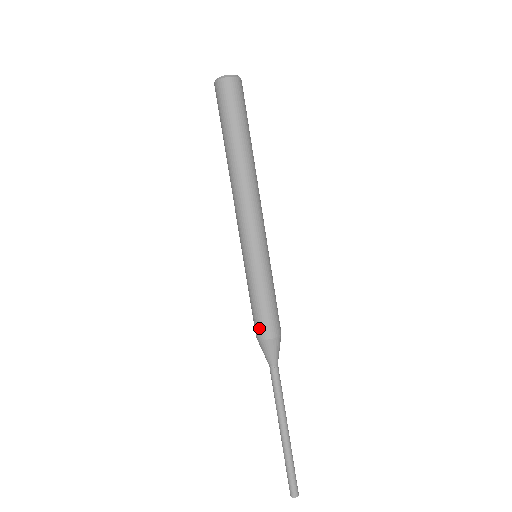
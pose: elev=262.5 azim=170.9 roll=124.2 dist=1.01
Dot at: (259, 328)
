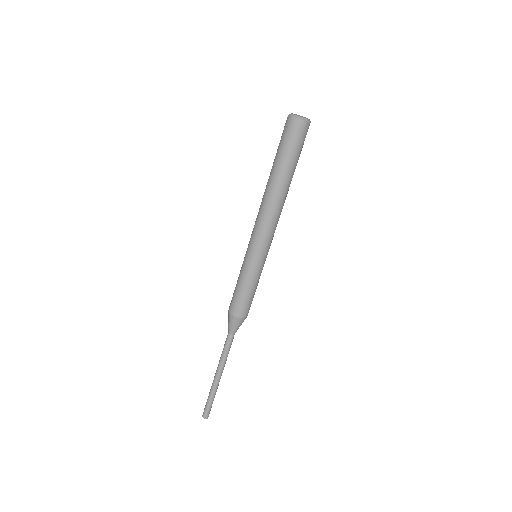
Dot at: (233, 306)
